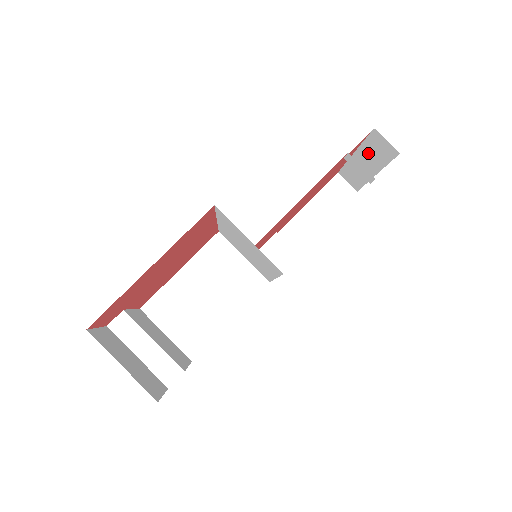
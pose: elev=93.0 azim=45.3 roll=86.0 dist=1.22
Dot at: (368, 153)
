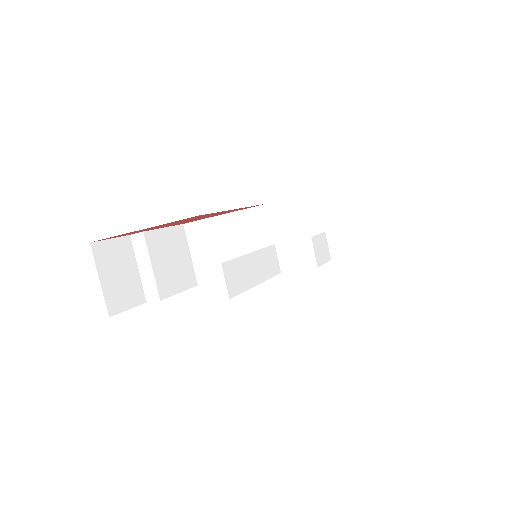
Dot at: occluded
